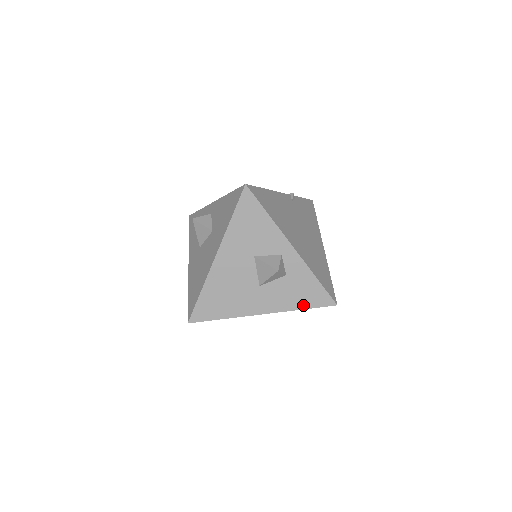
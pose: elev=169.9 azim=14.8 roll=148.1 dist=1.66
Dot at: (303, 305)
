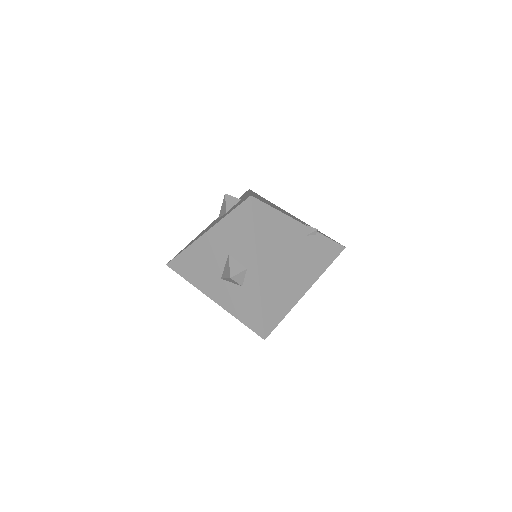
Dot at: (242, 318)
